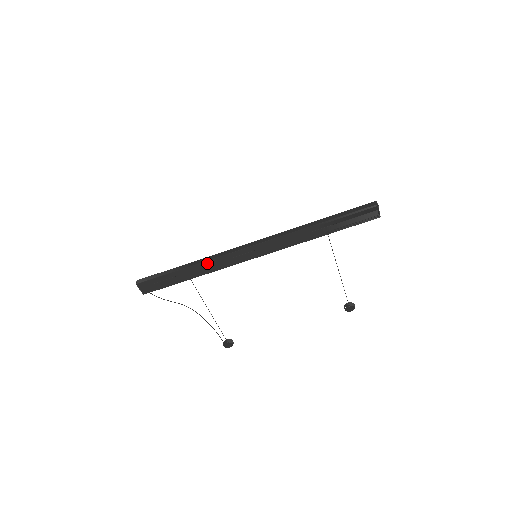
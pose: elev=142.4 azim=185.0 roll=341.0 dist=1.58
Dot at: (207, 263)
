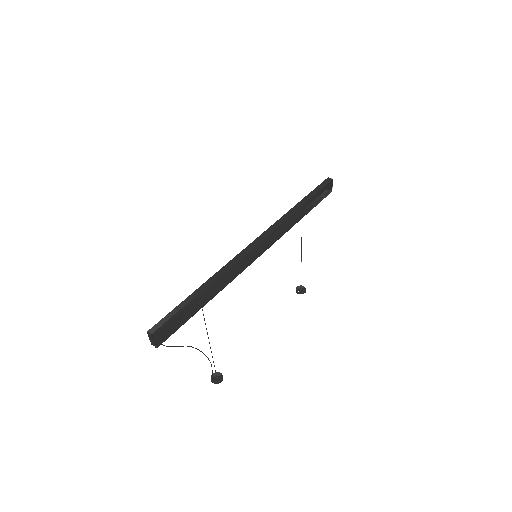
Dot at: (222, 278)
